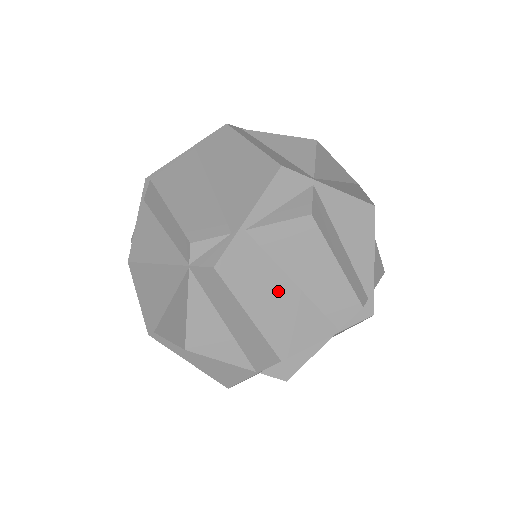
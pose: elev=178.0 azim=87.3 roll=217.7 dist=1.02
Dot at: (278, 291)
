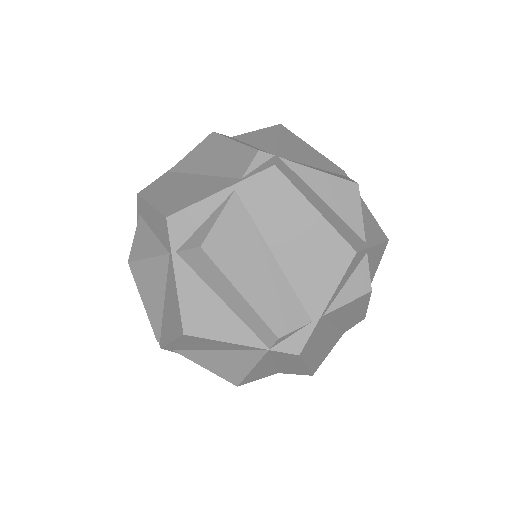
Dot at: (325, 338)
